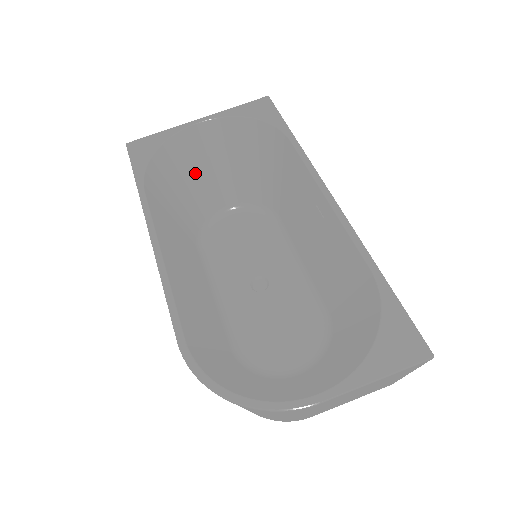
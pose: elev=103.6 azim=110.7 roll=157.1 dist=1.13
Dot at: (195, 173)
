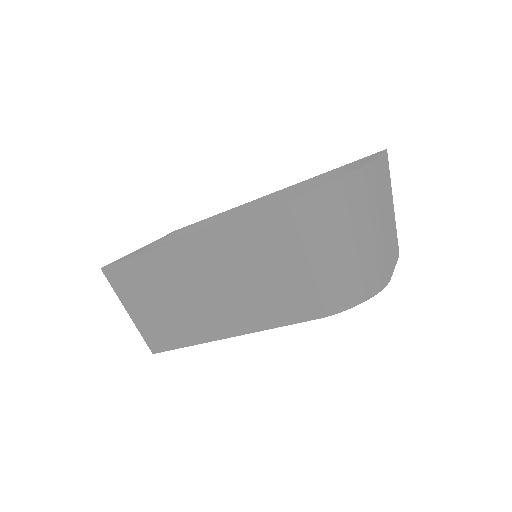
Dot at: occluded
